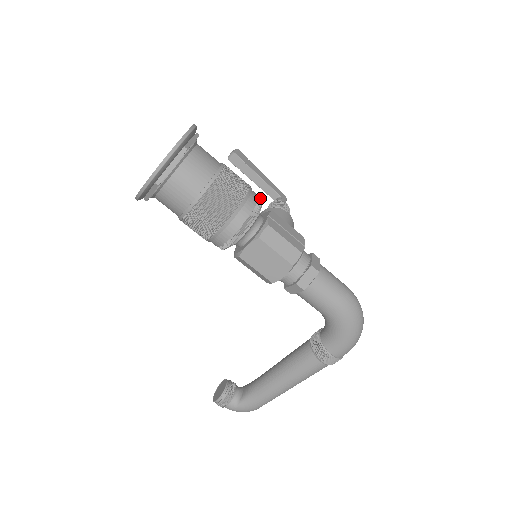
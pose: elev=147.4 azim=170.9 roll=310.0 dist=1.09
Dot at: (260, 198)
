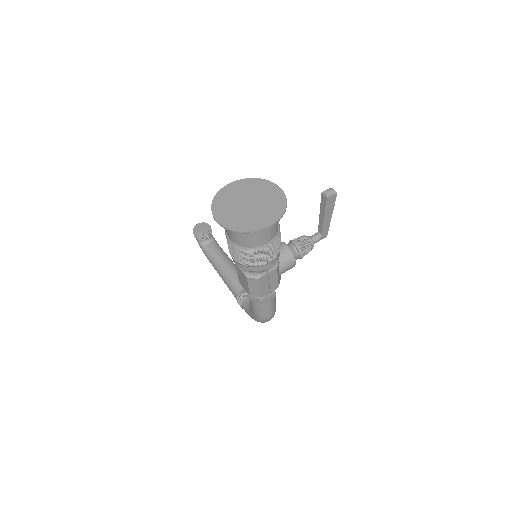
Dot at: (274, 264)
